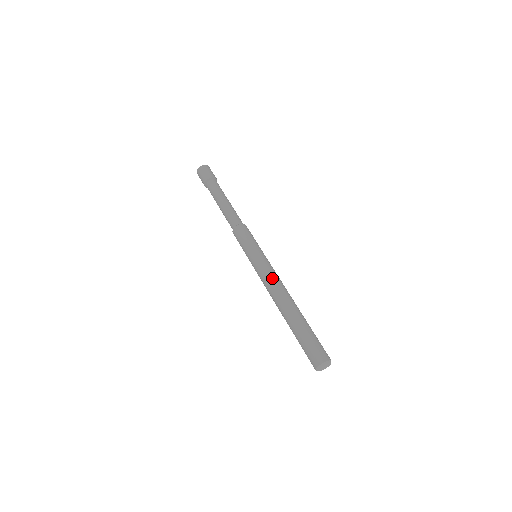
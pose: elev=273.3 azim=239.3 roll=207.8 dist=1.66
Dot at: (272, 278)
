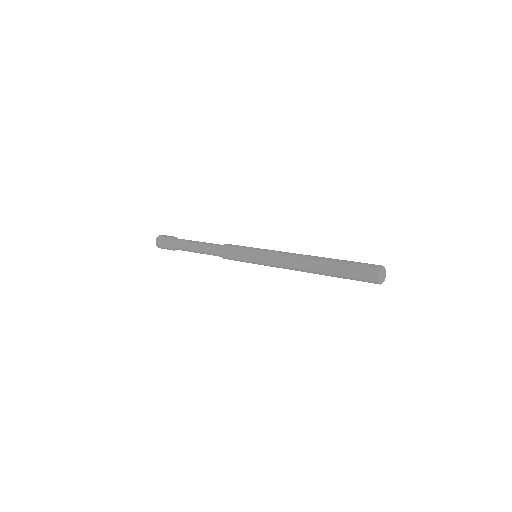
Dot at: (282, 257)
